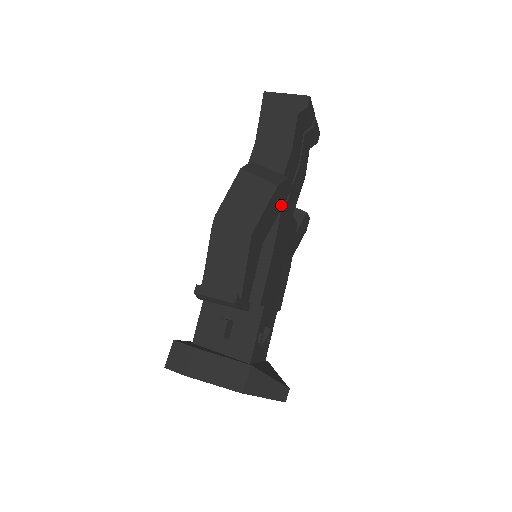
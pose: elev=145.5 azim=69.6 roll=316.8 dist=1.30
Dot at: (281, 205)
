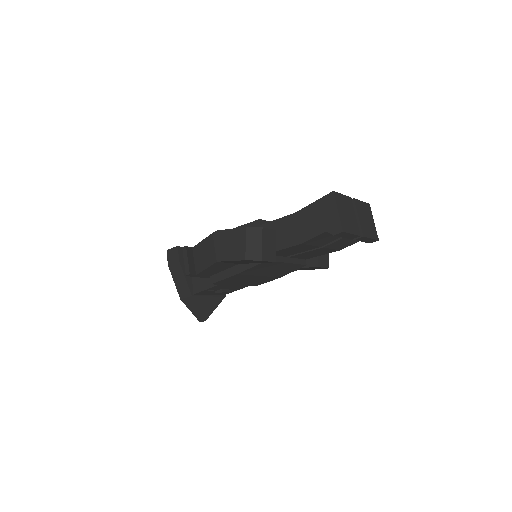
Dot at: (260, 262)
